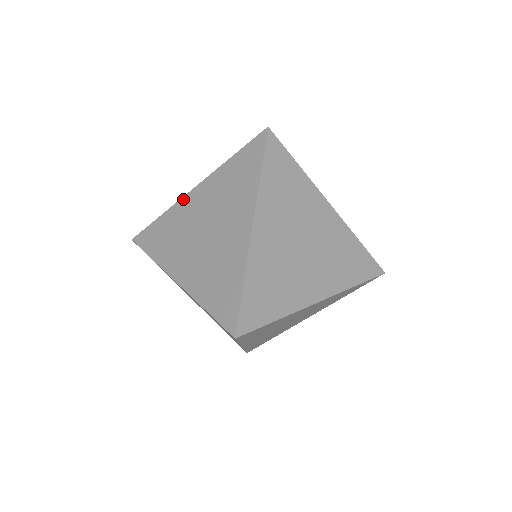
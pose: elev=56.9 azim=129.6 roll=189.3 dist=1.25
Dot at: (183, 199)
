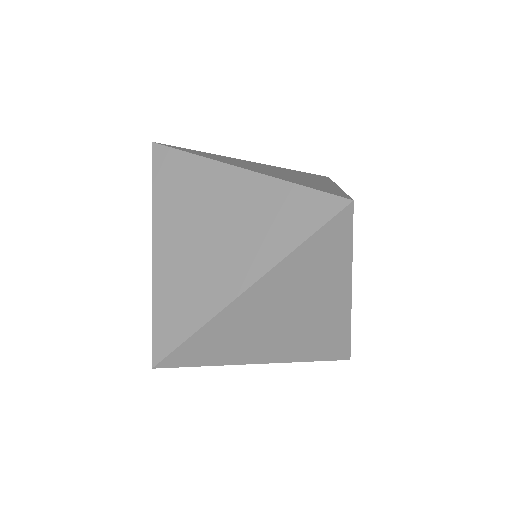
Dot at: (155, 265)
